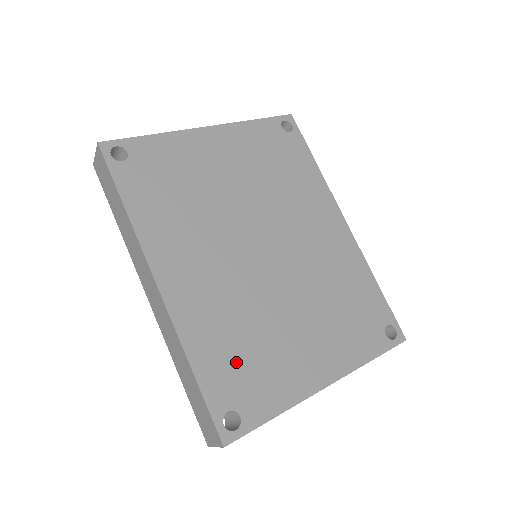
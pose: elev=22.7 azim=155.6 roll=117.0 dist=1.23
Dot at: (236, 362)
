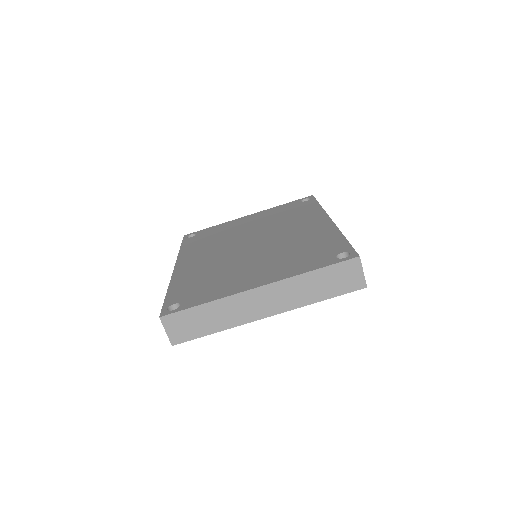
Dot at: (196, 286)
